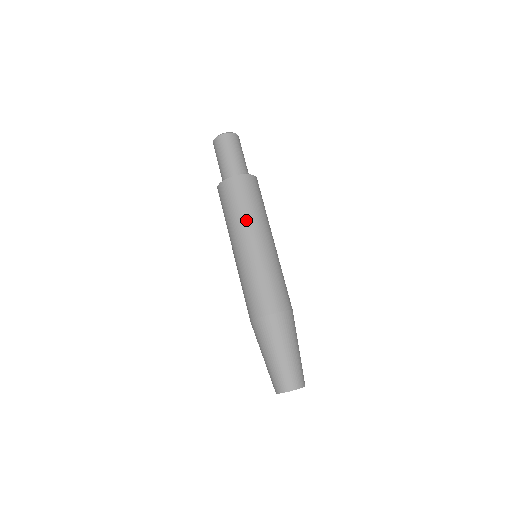
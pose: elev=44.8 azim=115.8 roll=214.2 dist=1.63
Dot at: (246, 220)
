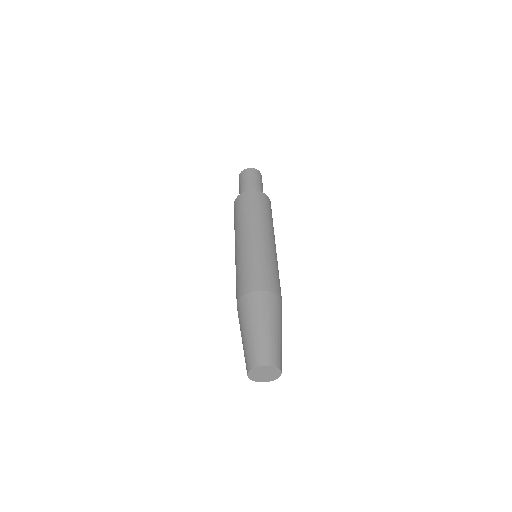
Dot at: (263, 220)
